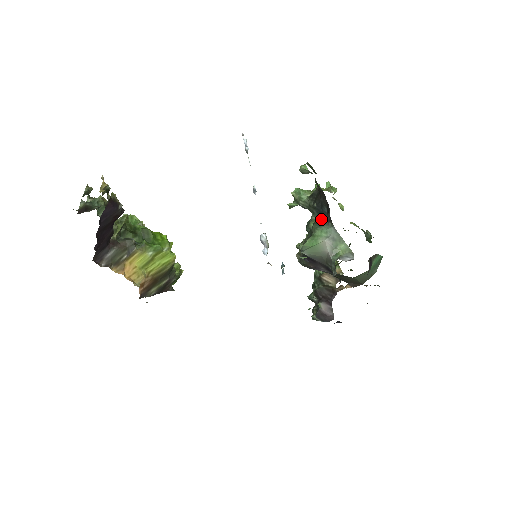
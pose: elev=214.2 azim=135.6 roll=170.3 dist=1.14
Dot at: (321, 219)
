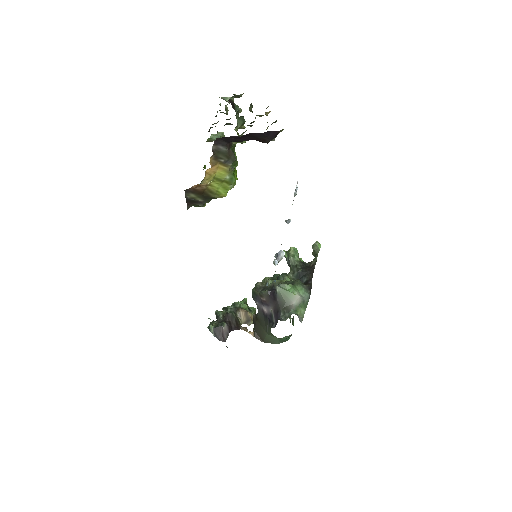
Dot at: occluded
